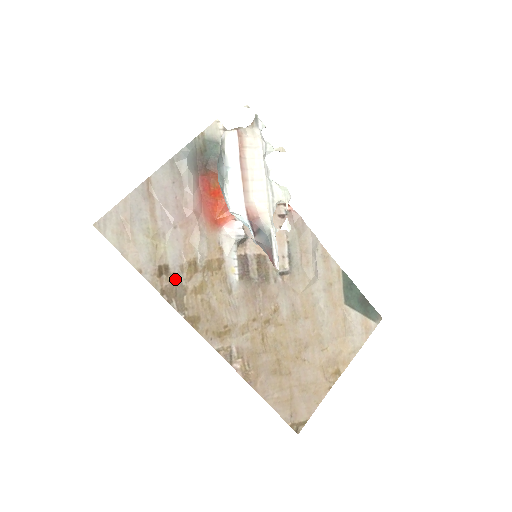
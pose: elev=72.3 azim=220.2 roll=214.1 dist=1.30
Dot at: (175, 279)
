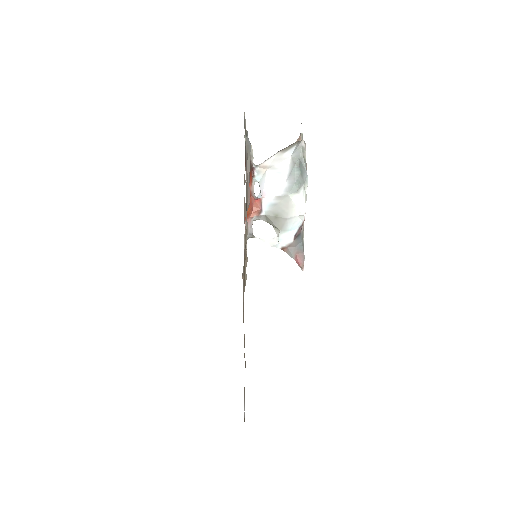
Dot at: occluded
